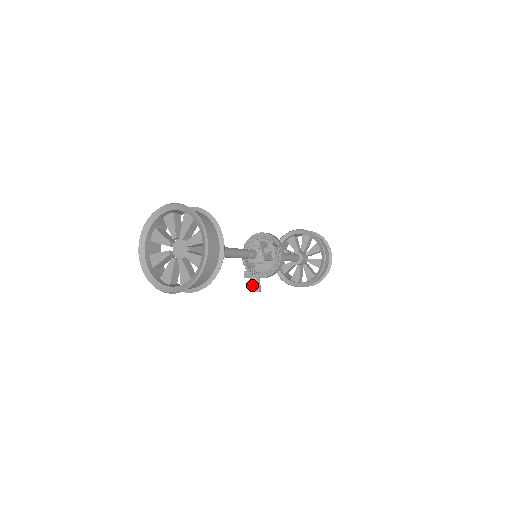
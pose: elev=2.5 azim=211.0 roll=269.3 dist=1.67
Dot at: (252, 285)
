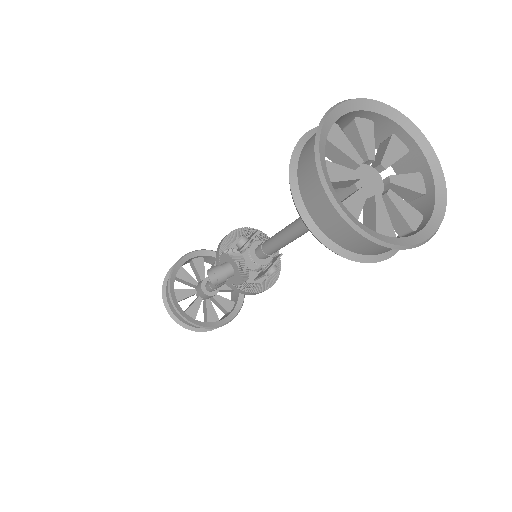
Dot at: (225, 271)
